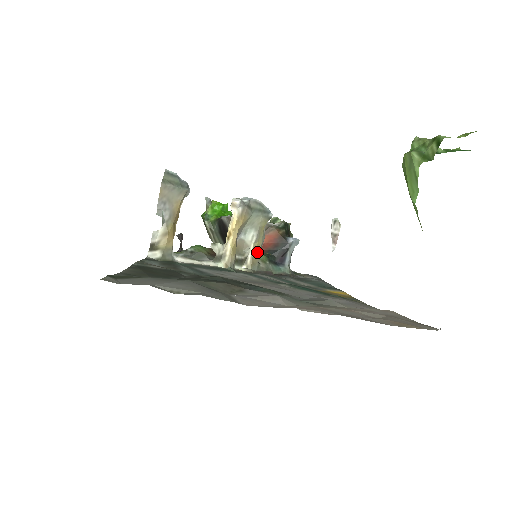
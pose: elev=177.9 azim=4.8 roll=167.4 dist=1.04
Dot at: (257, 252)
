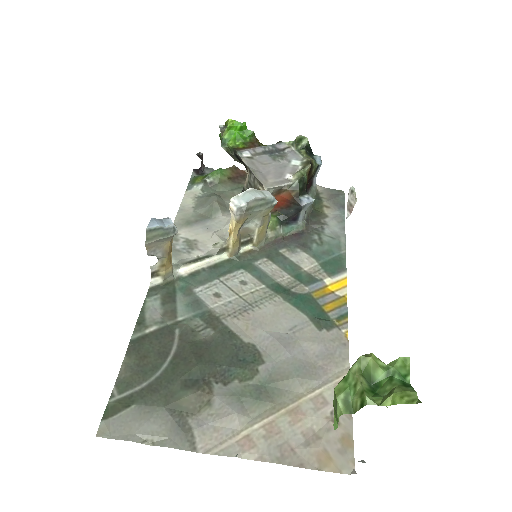
Dot at: (263, 232)
